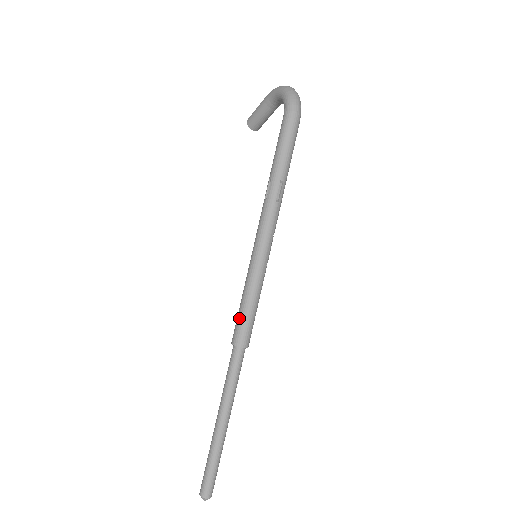
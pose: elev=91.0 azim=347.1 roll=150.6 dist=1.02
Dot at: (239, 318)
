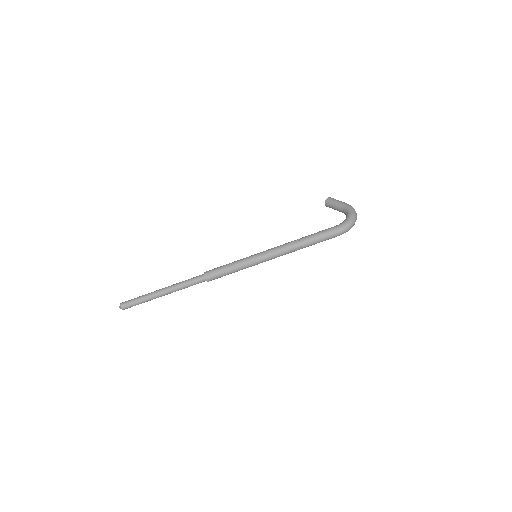
Dot at: (219, 269)
